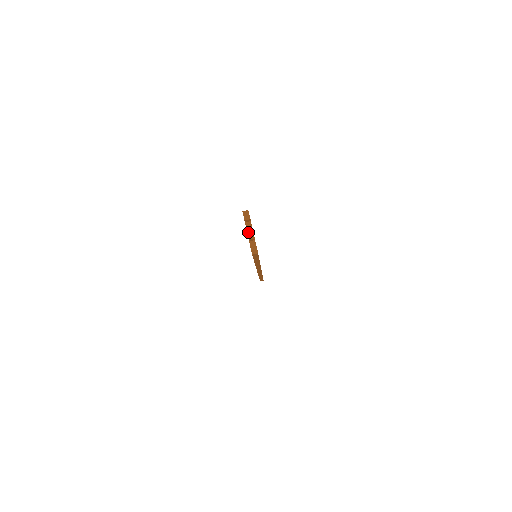
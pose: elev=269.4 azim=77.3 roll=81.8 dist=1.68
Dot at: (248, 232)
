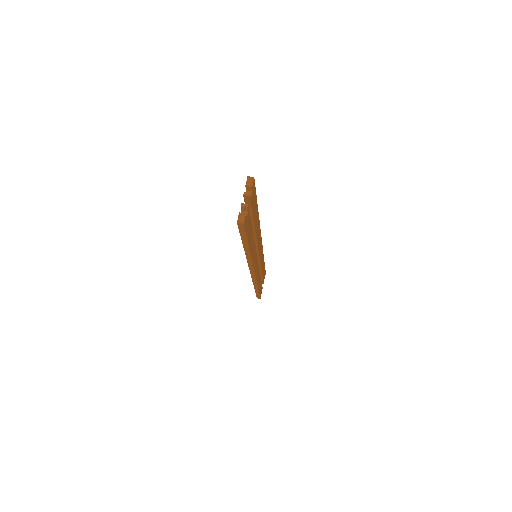
Dot at: (246, 203)
